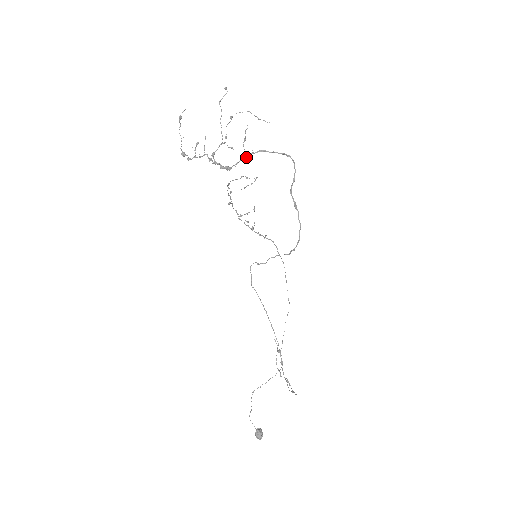
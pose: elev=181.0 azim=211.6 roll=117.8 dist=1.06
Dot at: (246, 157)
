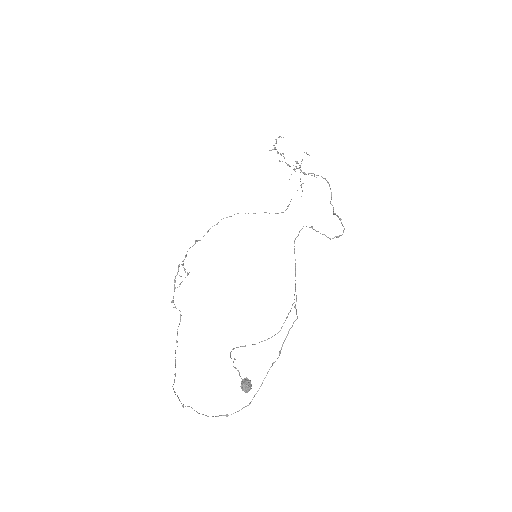
Dot at: occluded
